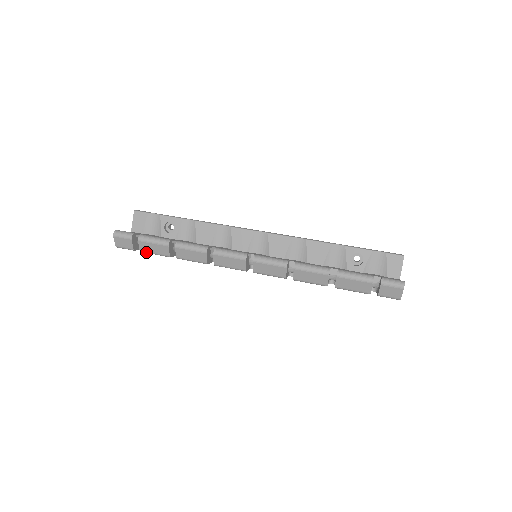
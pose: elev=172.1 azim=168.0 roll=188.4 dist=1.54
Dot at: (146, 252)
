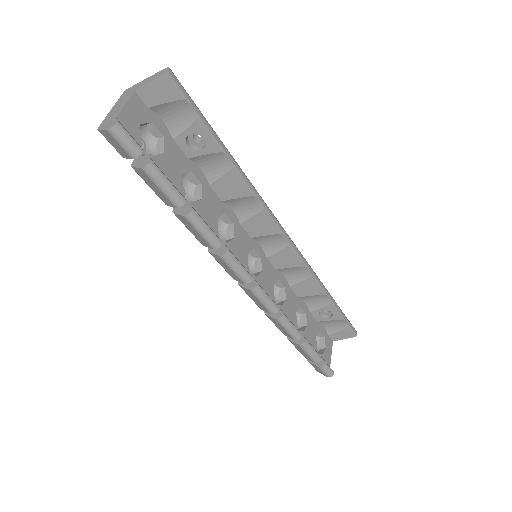
Dot at: (139, 174)
